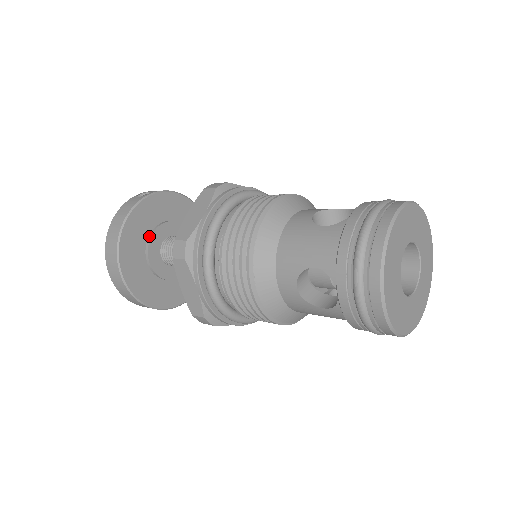
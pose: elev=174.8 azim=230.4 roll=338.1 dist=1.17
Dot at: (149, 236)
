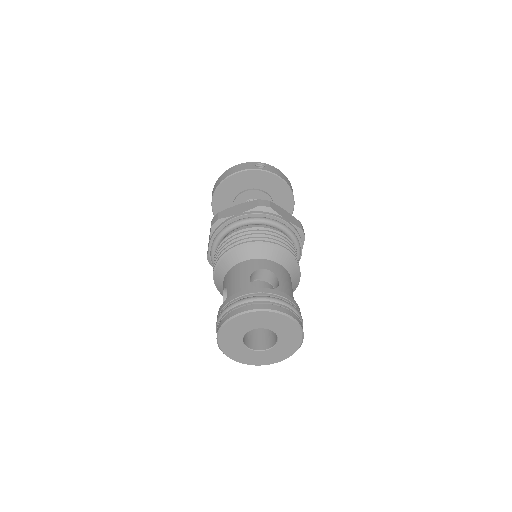
Dot at: (243, 191)
